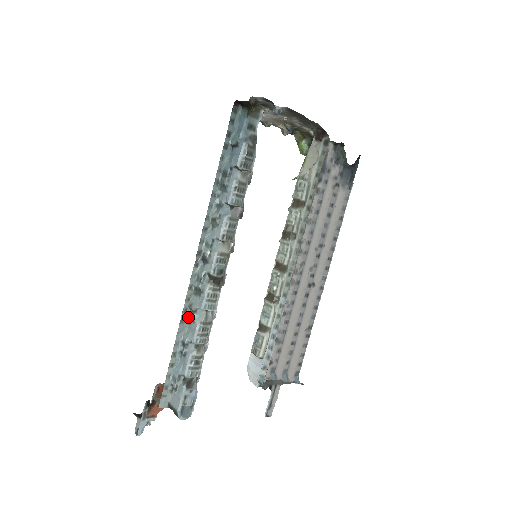
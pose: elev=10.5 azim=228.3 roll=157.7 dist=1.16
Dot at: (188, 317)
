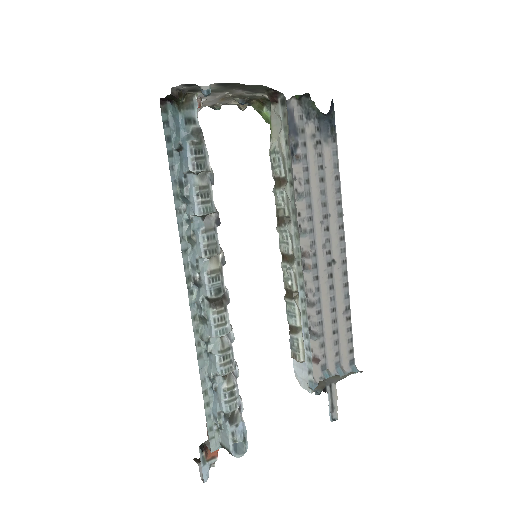
Dot at: (204, 349)
